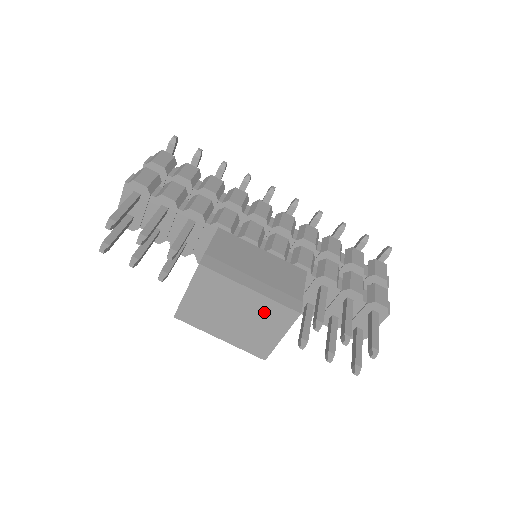
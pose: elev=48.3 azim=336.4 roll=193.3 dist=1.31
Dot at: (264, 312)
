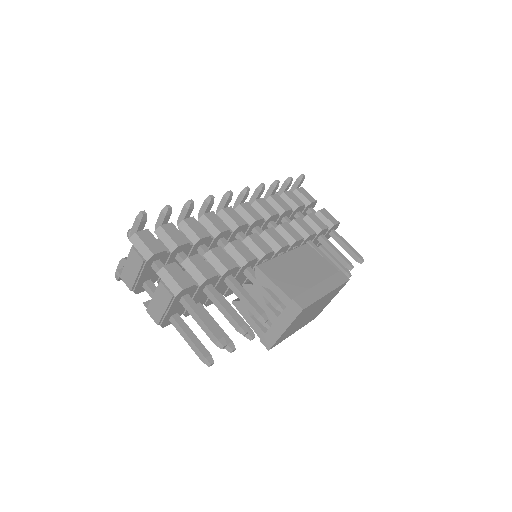
Dot at: (329, 297)
